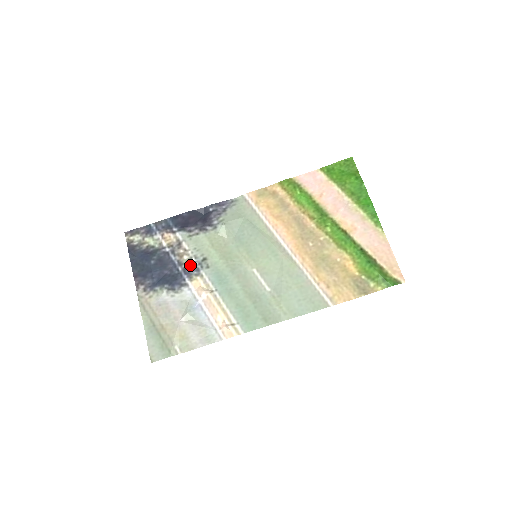
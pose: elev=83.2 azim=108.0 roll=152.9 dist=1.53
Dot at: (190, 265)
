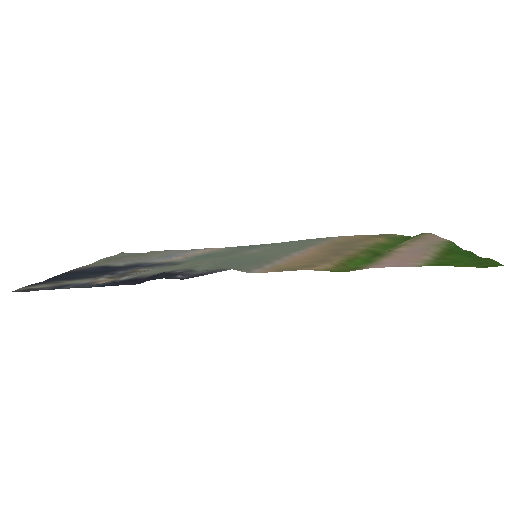
Dot at: (153, 267)
